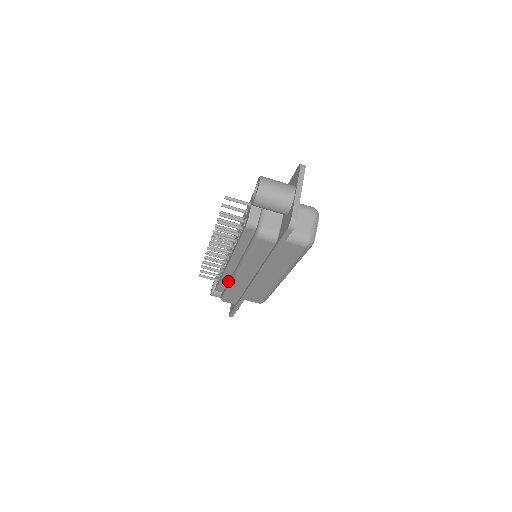
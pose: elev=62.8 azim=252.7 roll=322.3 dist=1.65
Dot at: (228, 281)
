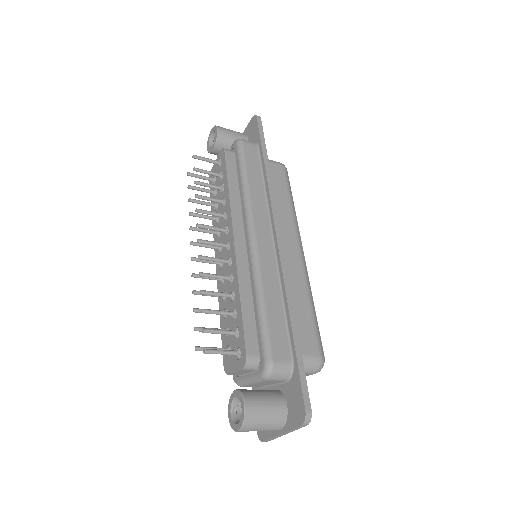
Dot at: occluded
